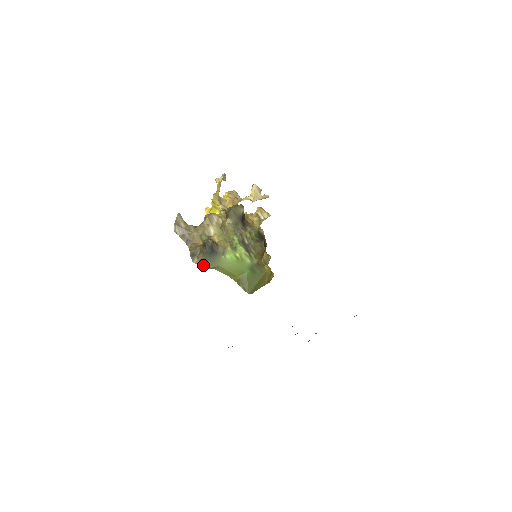
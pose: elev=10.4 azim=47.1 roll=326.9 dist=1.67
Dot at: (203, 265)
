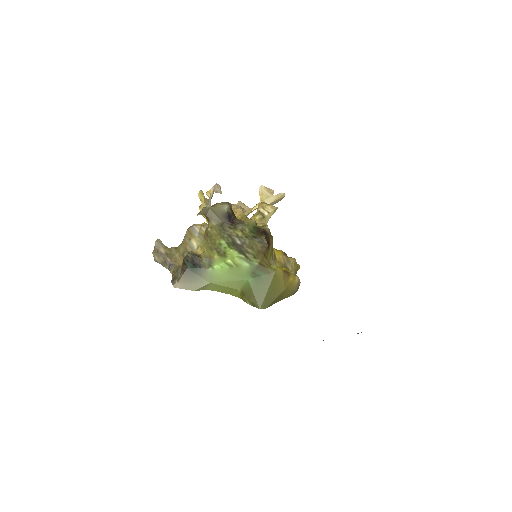
Dot at: (188, 287)
